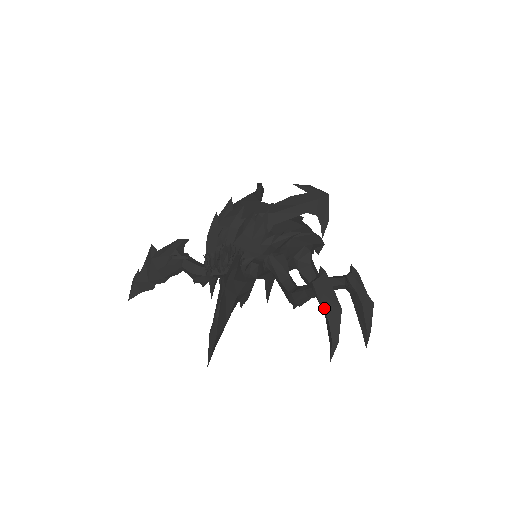
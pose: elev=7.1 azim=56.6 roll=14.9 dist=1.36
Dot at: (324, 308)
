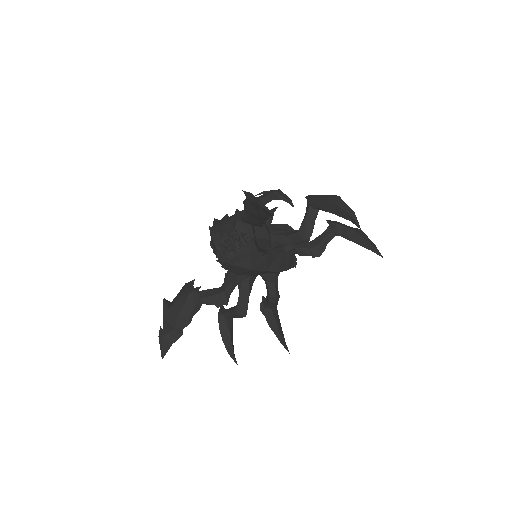
Dot at: (327, 202)
